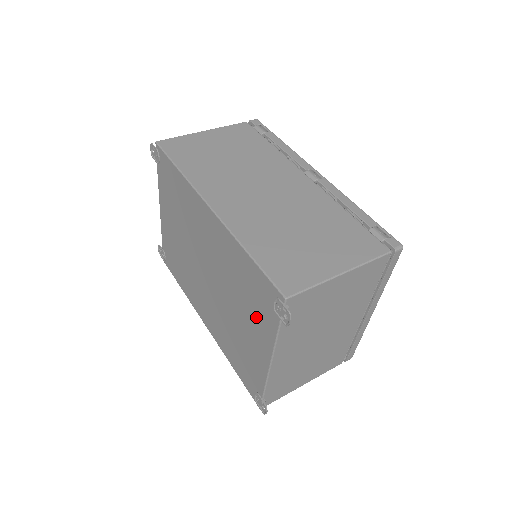
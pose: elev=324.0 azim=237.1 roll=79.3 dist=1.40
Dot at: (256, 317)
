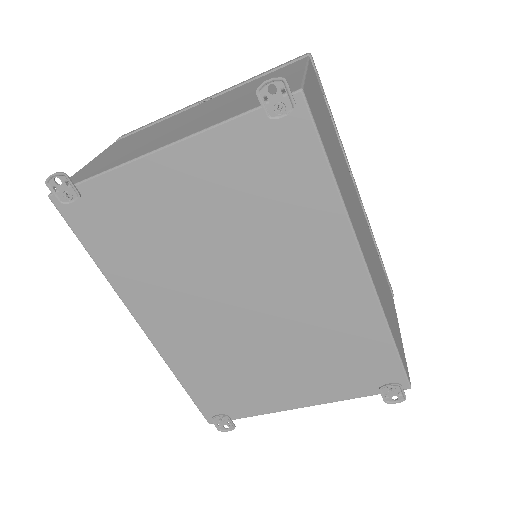
Dot at: (328, 377)
